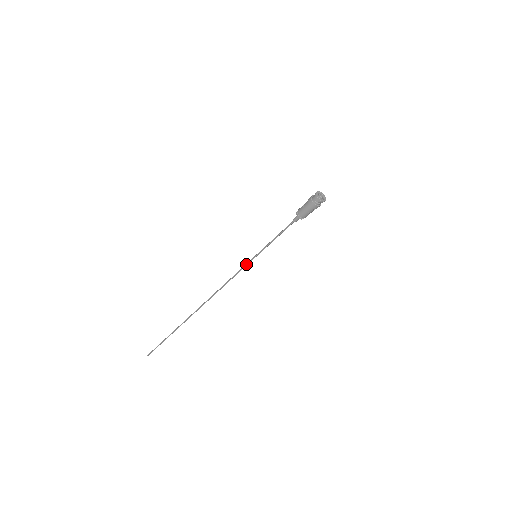
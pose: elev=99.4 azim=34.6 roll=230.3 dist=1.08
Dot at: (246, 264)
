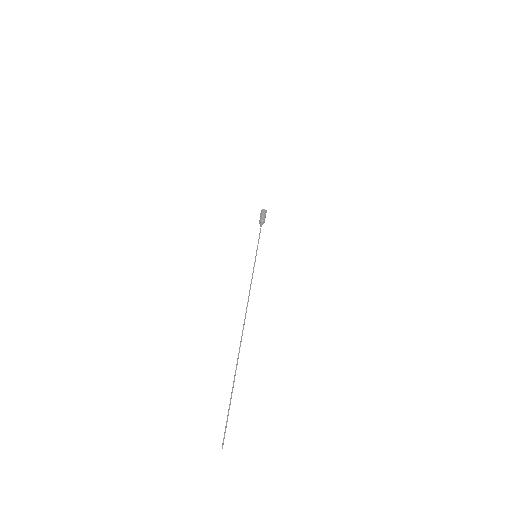
Dot at: (254, 264)
